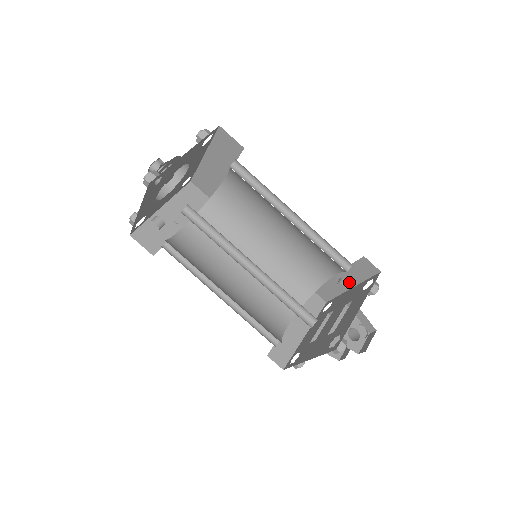
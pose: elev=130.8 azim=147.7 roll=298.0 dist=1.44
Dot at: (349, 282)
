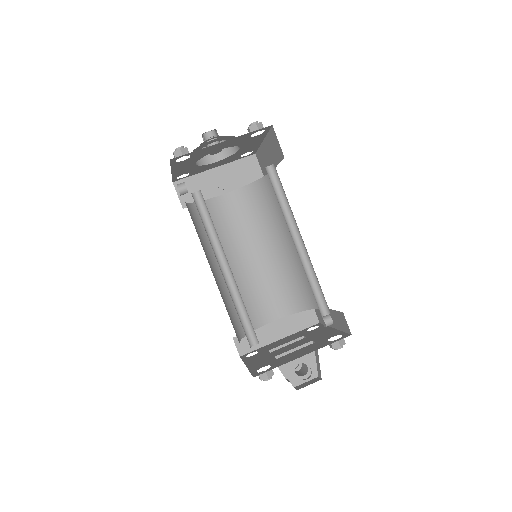
Dot at: (333, 322)
